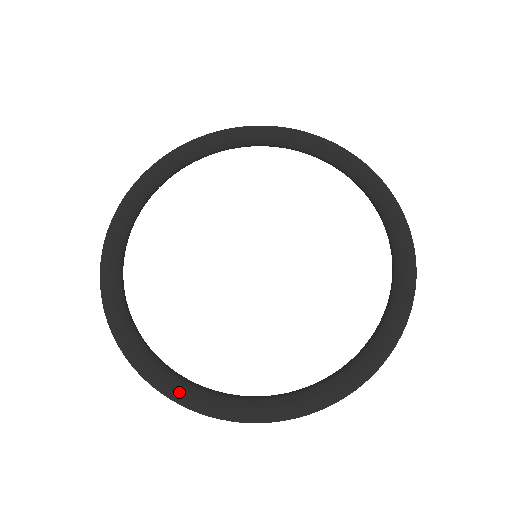
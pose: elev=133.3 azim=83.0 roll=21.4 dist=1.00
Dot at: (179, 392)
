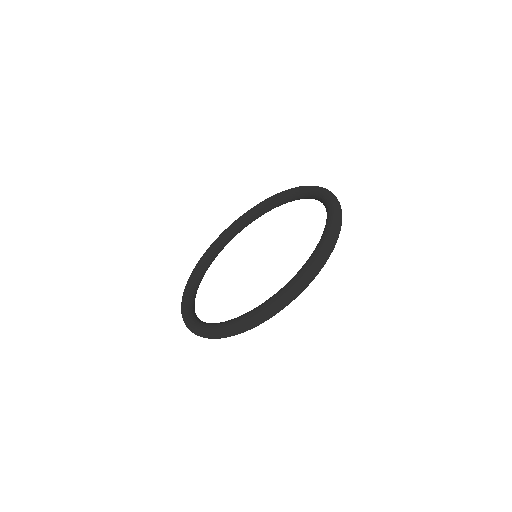
Dot at: (190, 322)
